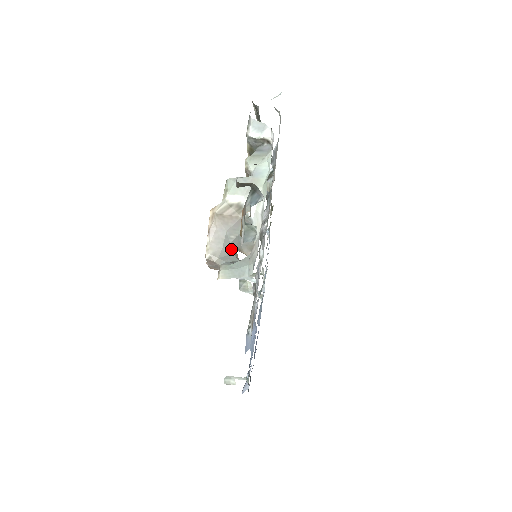
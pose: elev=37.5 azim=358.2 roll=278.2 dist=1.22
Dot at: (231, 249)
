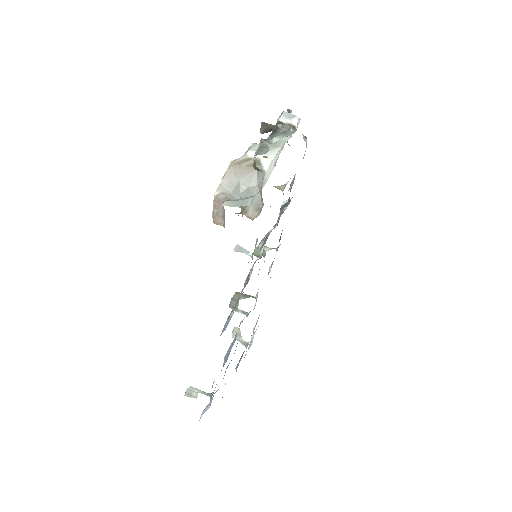
Dot at: occluded
